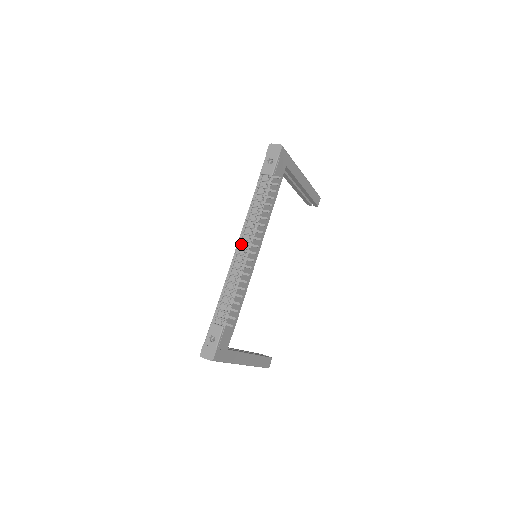
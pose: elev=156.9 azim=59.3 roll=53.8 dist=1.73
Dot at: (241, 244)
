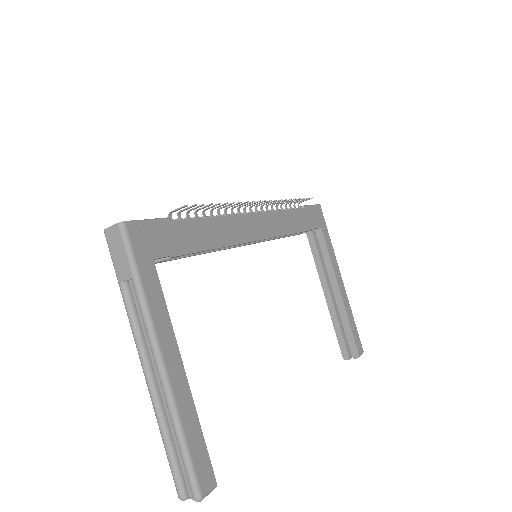
Dot at: occluded
